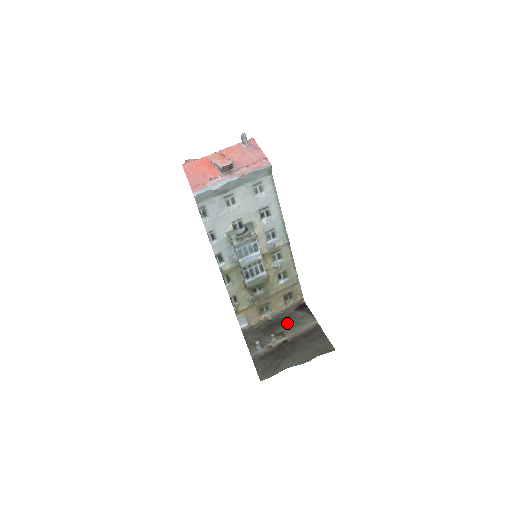
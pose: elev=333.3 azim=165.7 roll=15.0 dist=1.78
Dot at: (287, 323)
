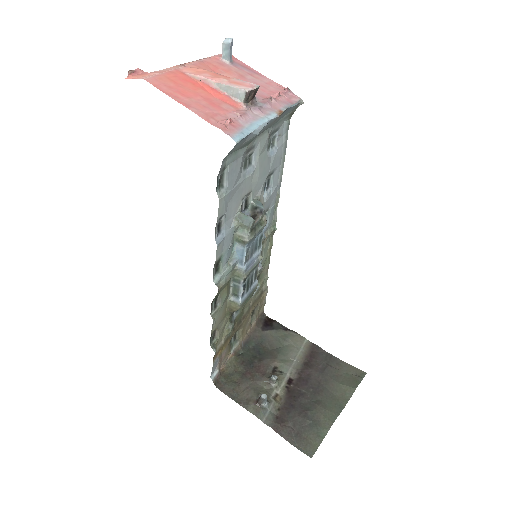
Dot at: (270, 352)
